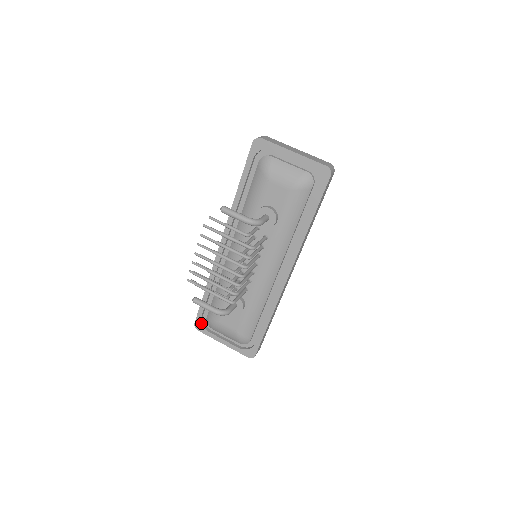
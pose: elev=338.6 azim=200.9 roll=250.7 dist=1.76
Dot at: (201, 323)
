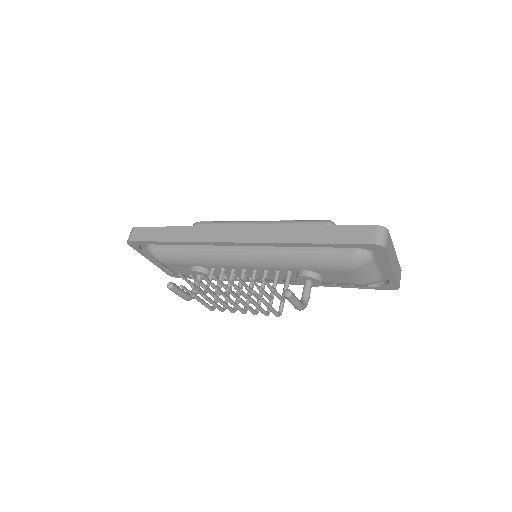
Dot at: (138, 245)
